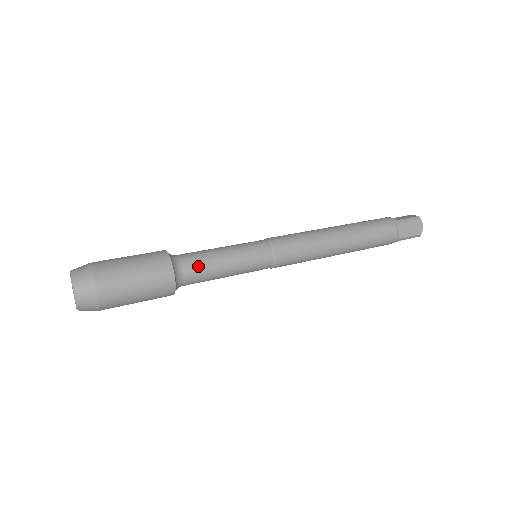
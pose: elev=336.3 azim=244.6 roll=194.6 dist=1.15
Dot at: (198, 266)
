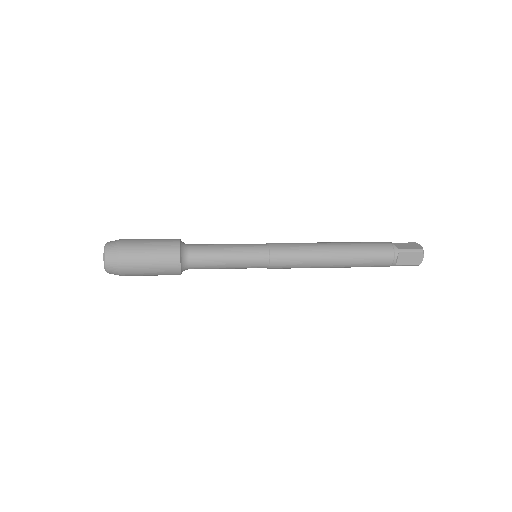
Dot at: (201, 244)
